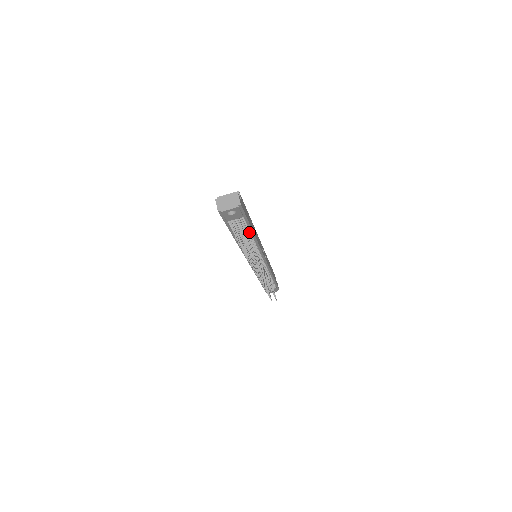
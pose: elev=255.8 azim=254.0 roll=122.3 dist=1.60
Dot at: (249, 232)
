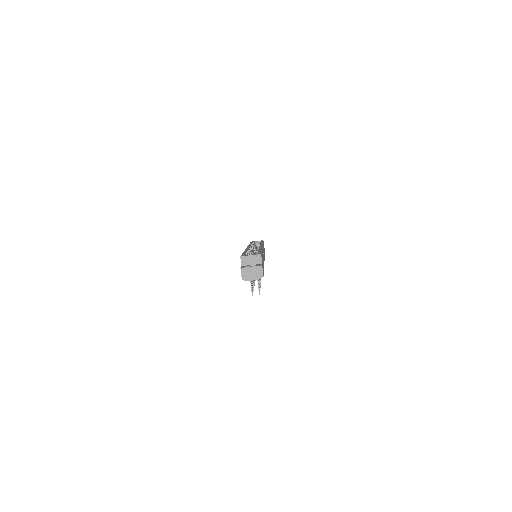
Dot at: occluded
